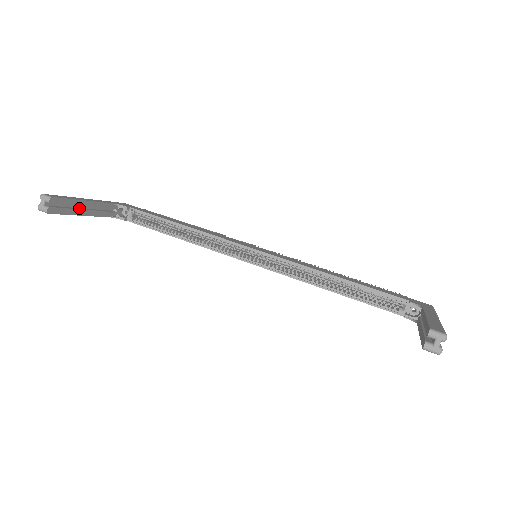
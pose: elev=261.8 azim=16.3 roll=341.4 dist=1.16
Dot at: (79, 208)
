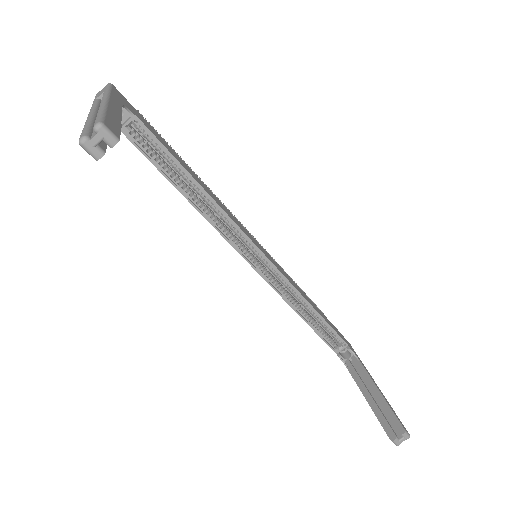
Dot at: occluded
